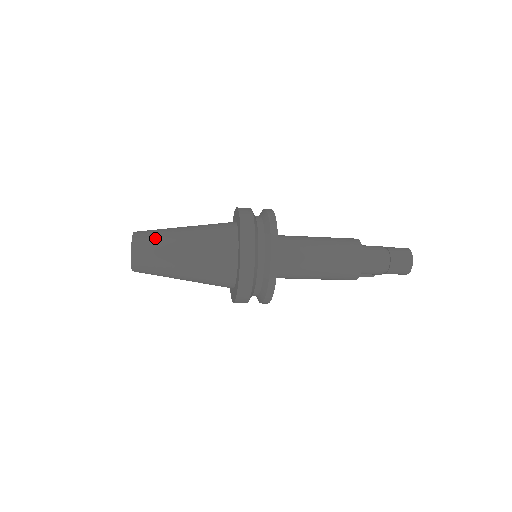
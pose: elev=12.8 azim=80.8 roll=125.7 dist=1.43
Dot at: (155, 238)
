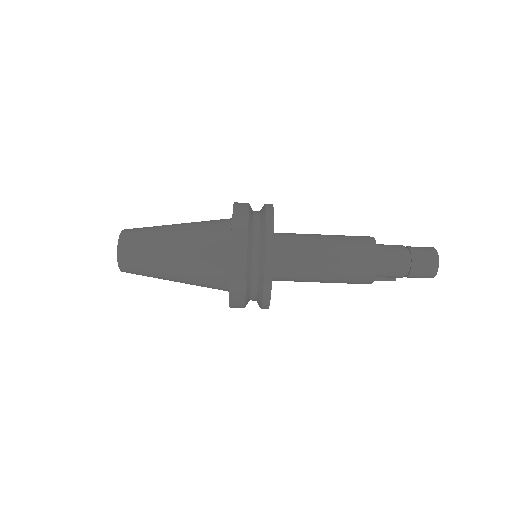
Dot at: (144, 231)
